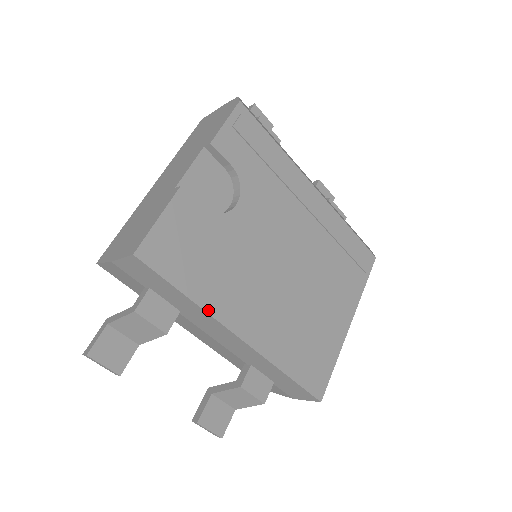
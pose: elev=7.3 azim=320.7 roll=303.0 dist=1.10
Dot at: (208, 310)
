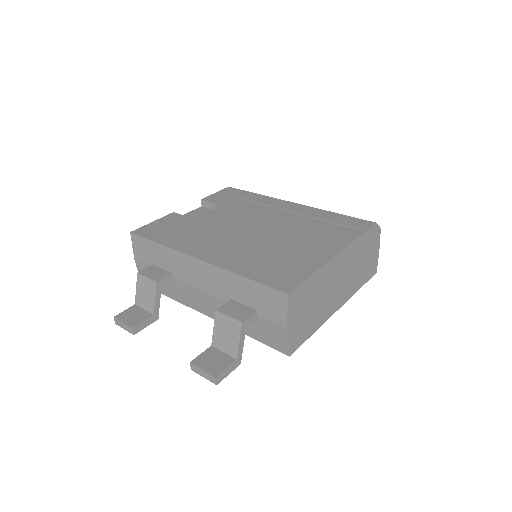
Dot at: (174, 248)
